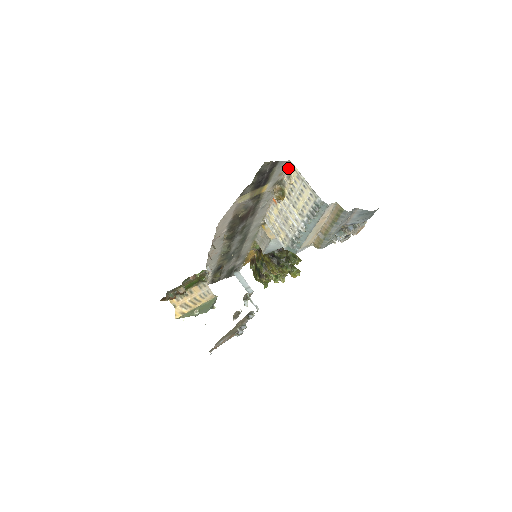
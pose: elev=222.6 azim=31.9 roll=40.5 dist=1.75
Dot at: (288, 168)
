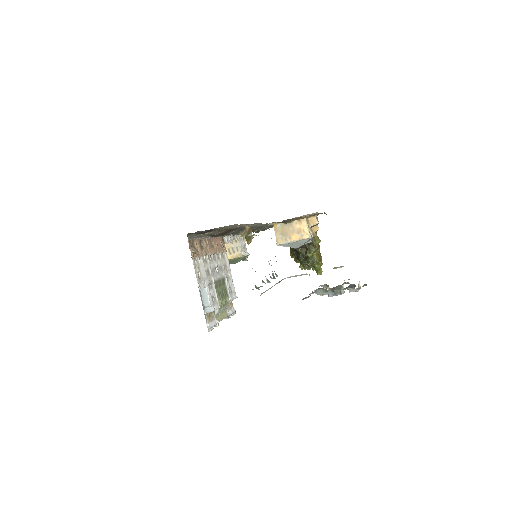
Dot at: occluded
